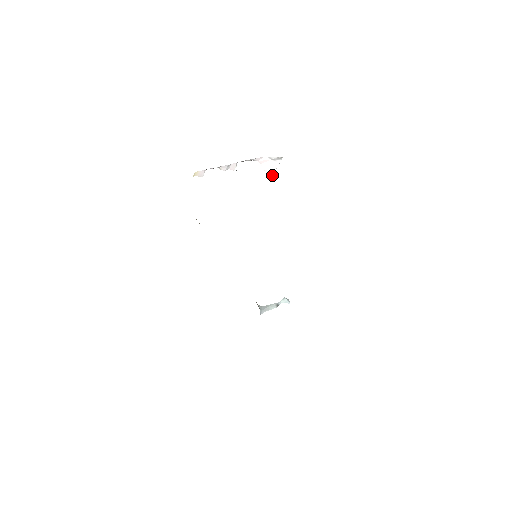
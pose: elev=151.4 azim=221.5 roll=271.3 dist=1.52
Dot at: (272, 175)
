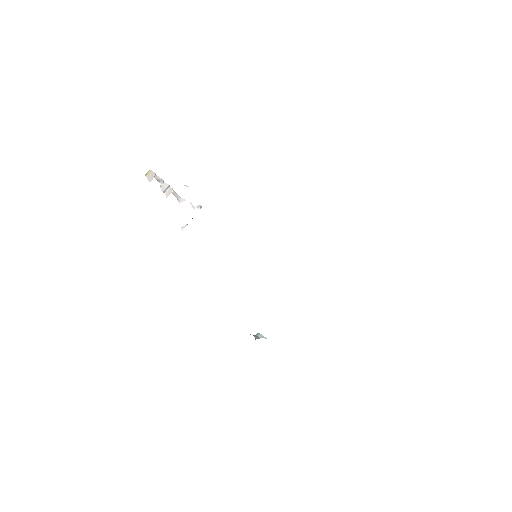
Dot at: (183, 228)
